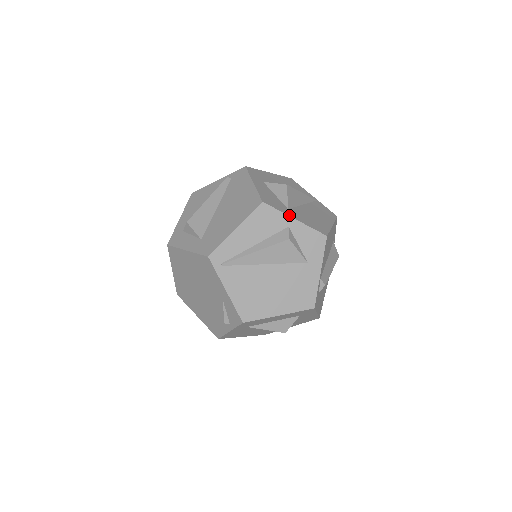
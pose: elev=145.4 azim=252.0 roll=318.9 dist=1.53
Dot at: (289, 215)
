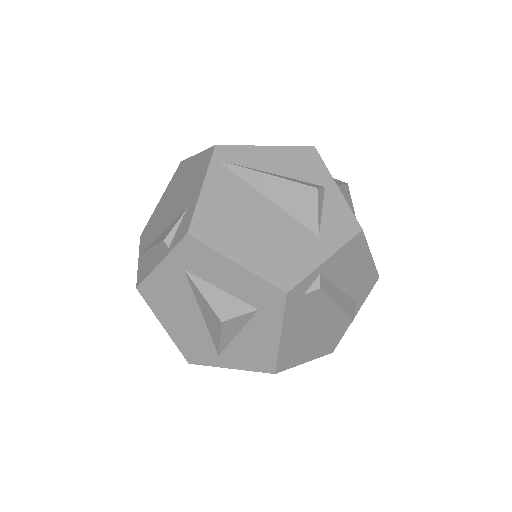
Dot at: occluded
